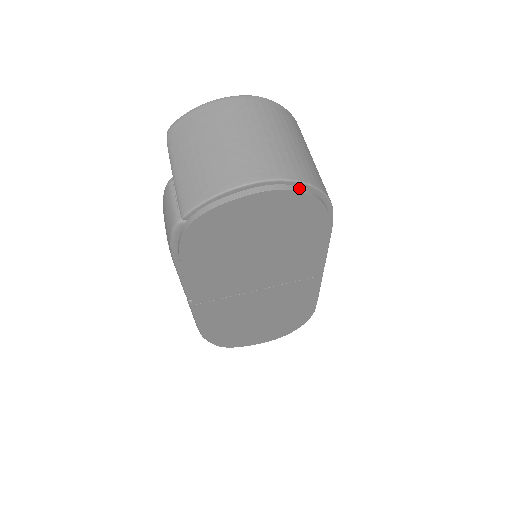
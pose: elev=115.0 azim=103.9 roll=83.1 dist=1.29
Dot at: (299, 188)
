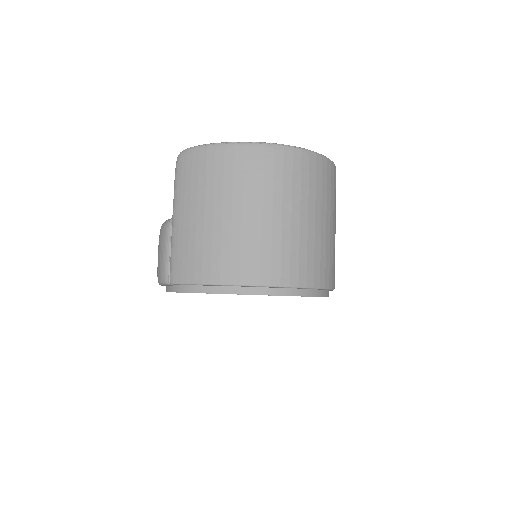
Dot at: (298, 291)
